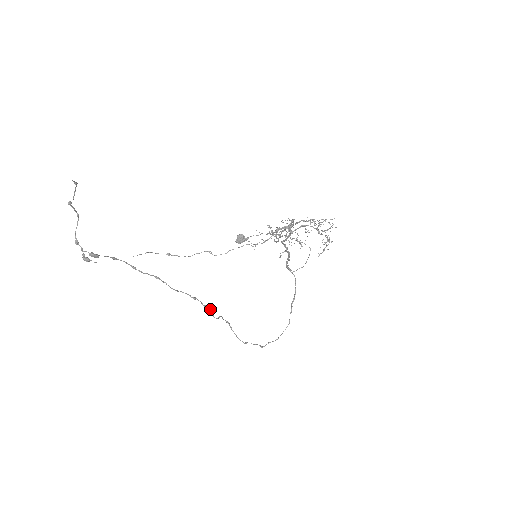
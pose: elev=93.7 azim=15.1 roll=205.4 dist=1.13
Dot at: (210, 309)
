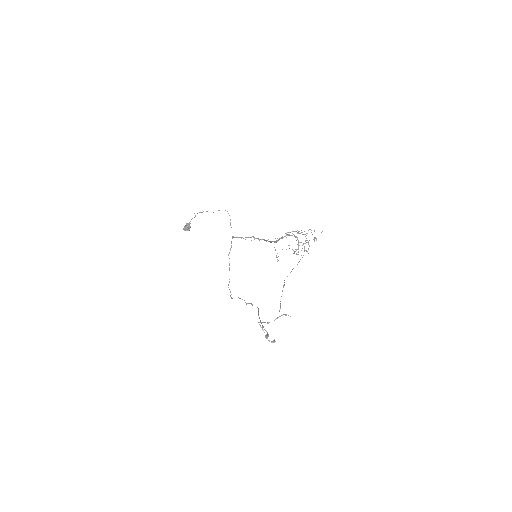
Dot at: occluded
